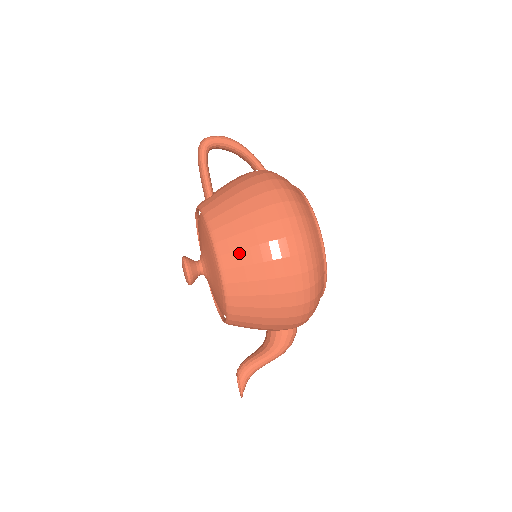
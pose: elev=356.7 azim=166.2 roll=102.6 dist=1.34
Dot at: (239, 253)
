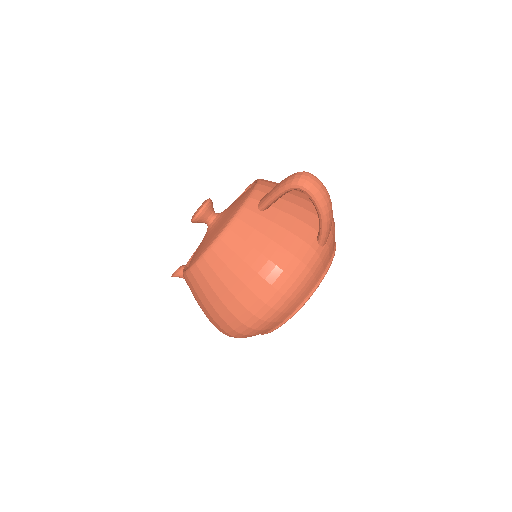
Dot at: (206, 283)
